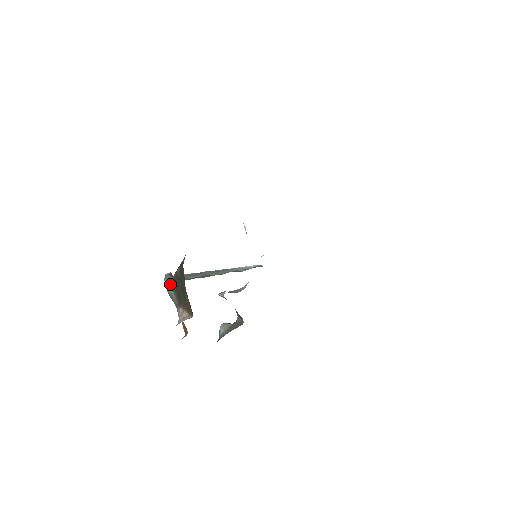
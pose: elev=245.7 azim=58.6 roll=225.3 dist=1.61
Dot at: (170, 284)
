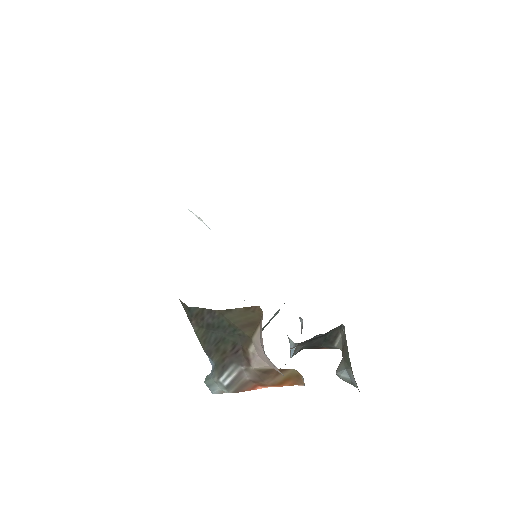
Dot at: (217, 374)
